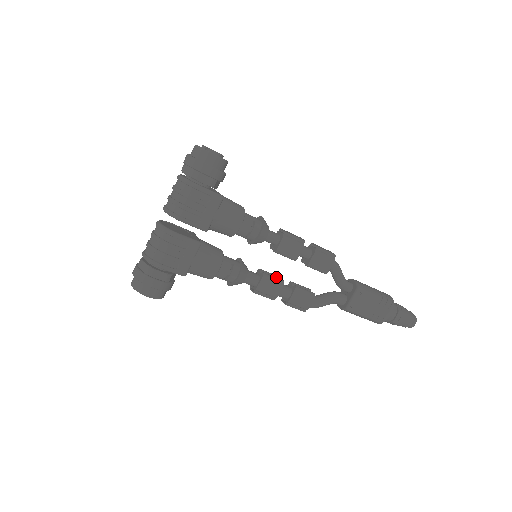
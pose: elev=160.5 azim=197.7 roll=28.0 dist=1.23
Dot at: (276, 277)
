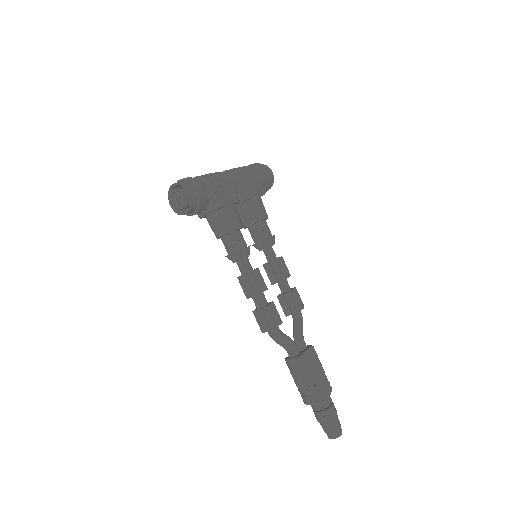
Dot at: occluded
